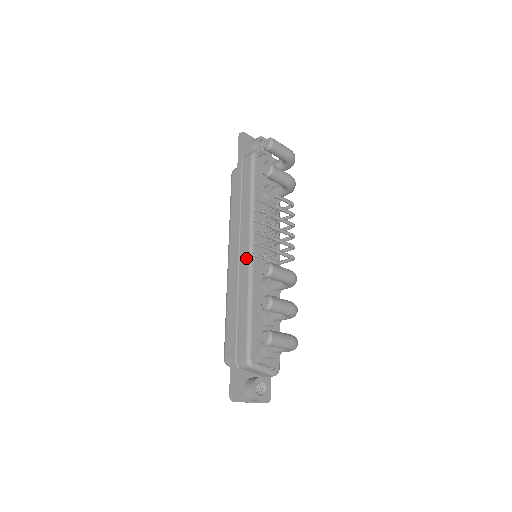
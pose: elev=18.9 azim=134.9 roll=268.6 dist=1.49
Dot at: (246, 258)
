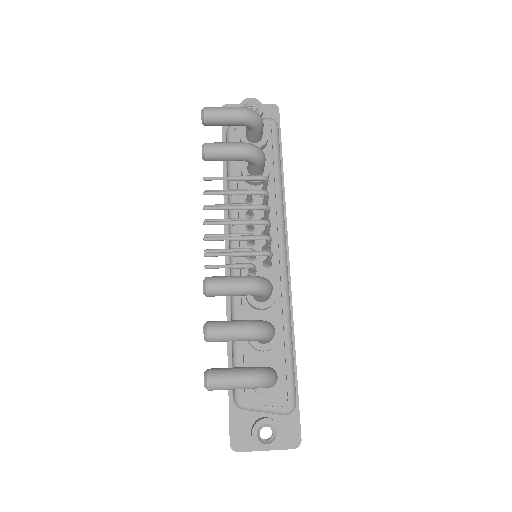
Dot at: occluded
